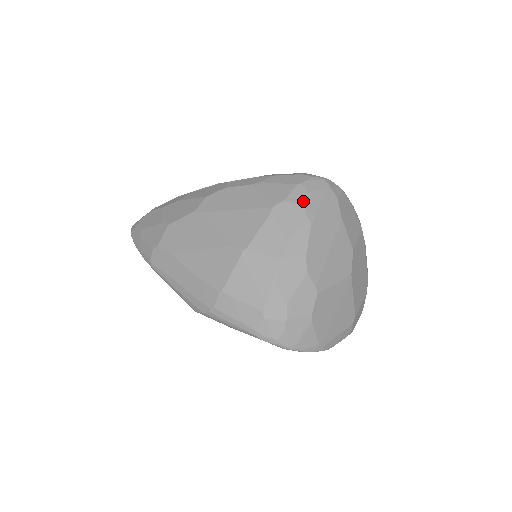
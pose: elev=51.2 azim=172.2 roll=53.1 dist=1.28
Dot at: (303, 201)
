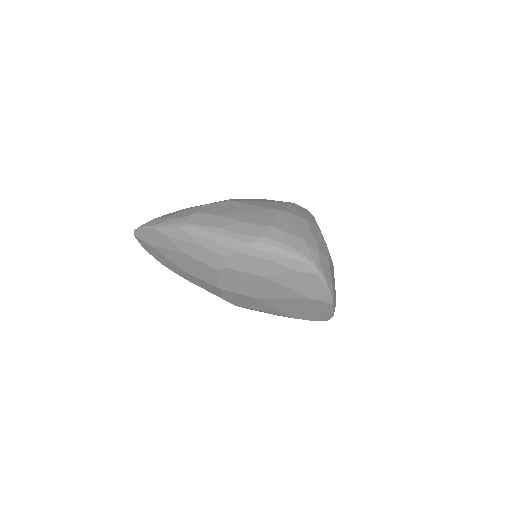
Dot at: occluded
